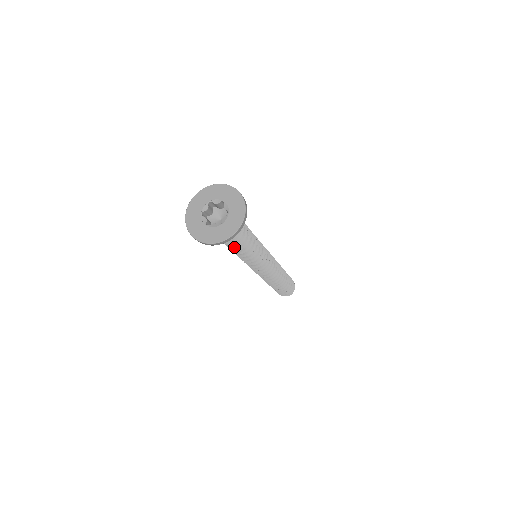
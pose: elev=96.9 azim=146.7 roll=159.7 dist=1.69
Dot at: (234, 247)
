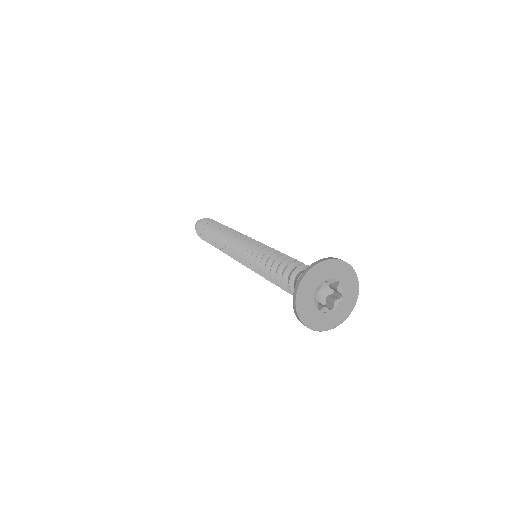
Dot at: occluded
